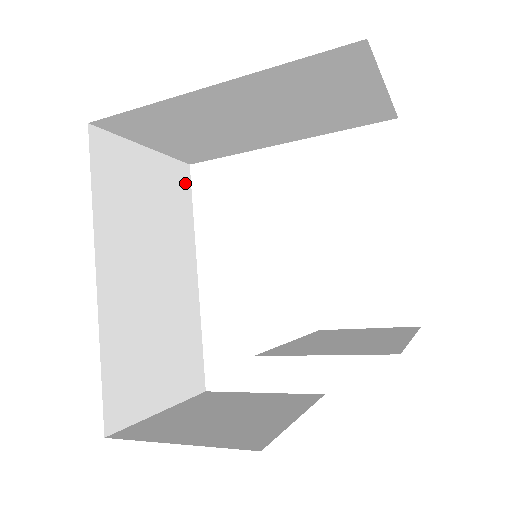
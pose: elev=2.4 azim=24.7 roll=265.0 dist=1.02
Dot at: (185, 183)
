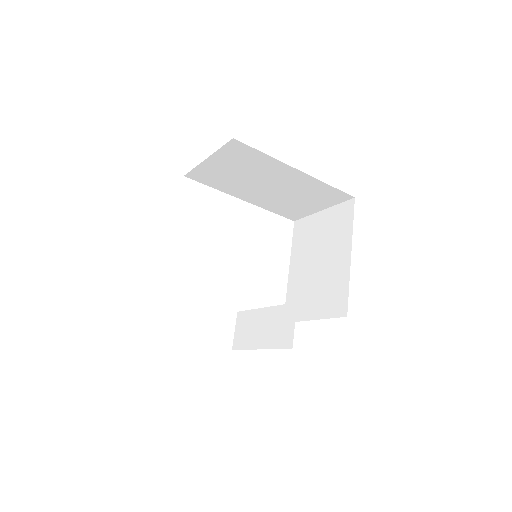
Dot at: occluded
